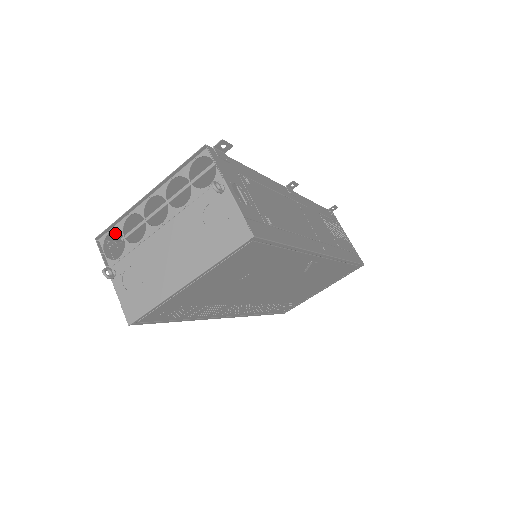
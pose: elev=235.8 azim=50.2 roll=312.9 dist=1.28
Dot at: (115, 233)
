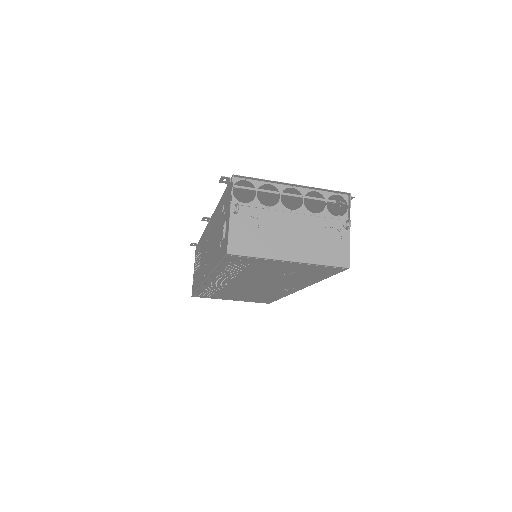
Dot at: (241, 181)
